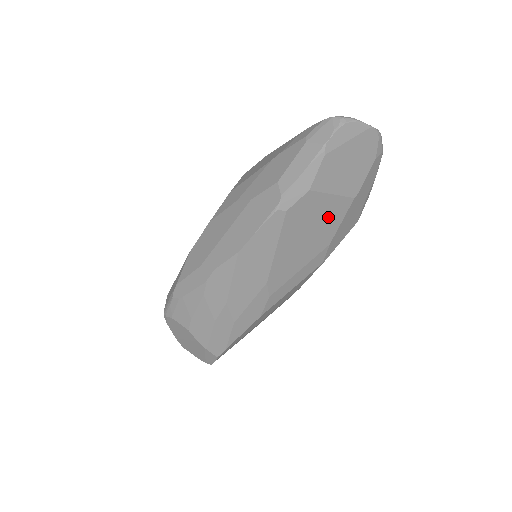
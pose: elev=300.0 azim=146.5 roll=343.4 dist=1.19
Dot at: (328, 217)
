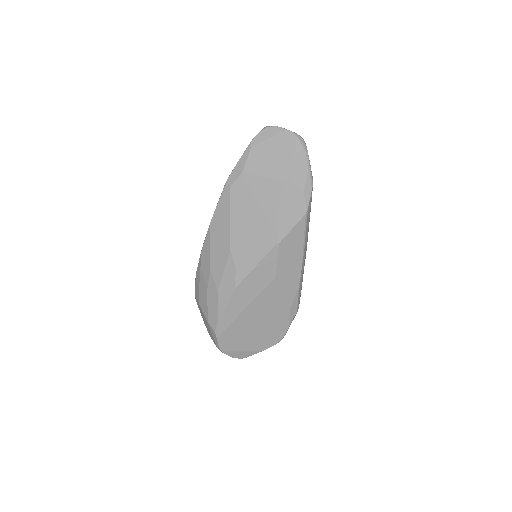
Dot at: (266, 197)
